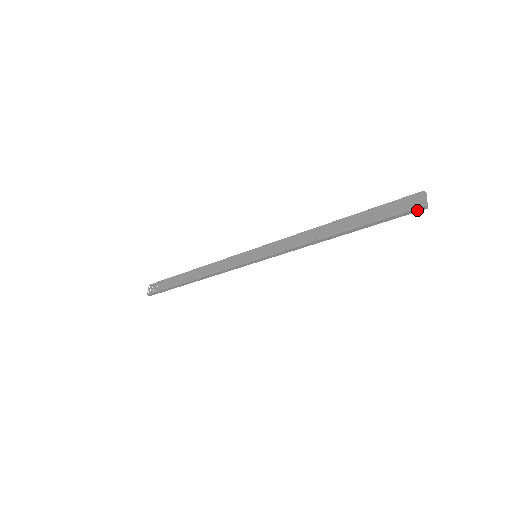
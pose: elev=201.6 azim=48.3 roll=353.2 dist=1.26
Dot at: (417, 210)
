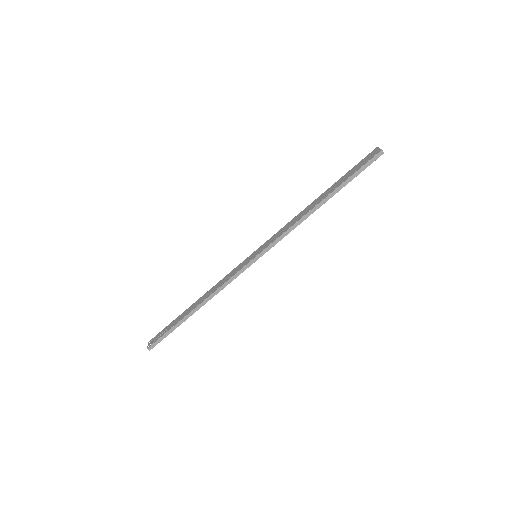
Dot at: (377, 157)
